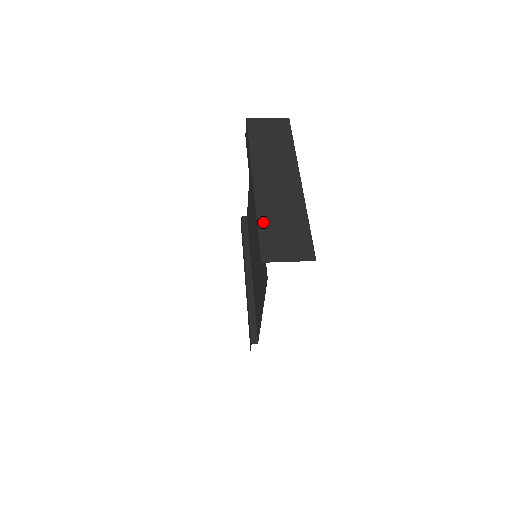
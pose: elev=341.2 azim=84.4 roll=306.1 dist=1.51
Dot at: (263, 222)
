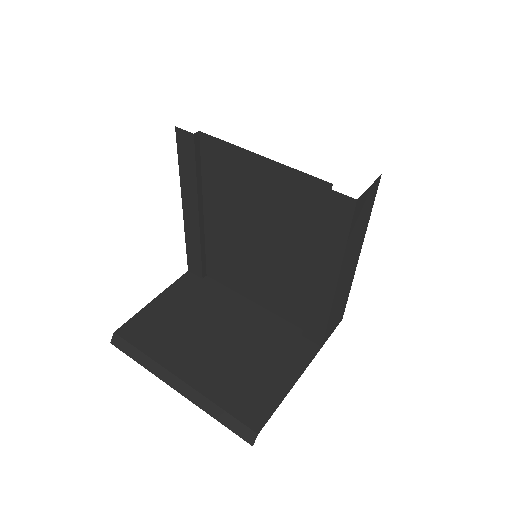
Dot at: (331, 318)
